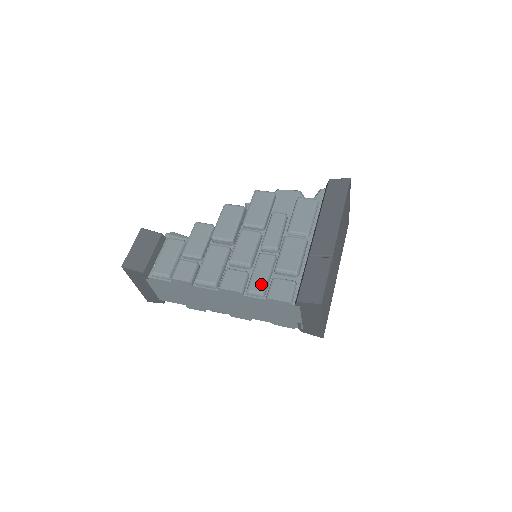
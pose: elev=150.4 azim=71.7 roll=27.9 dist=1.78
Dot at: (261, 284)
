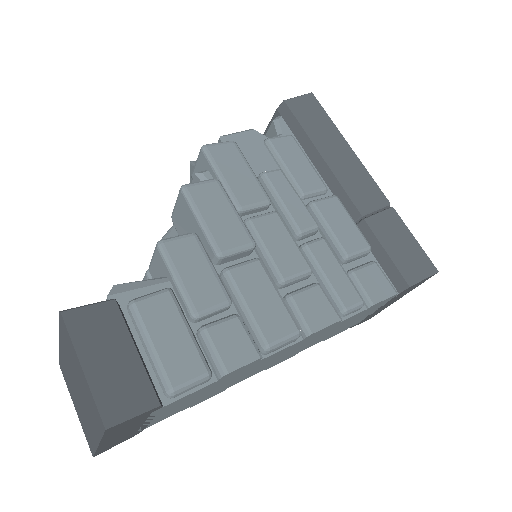
Dot at: (351, 290)
